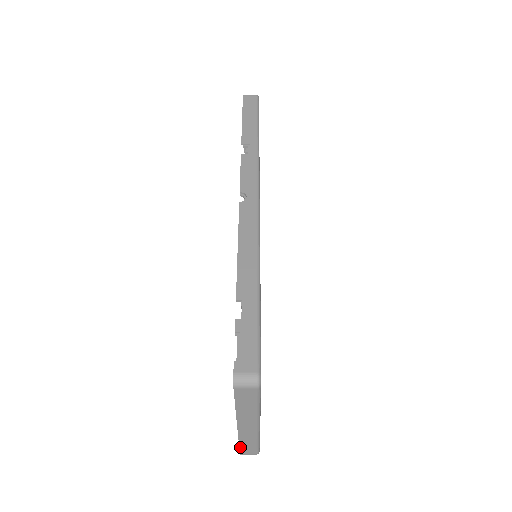
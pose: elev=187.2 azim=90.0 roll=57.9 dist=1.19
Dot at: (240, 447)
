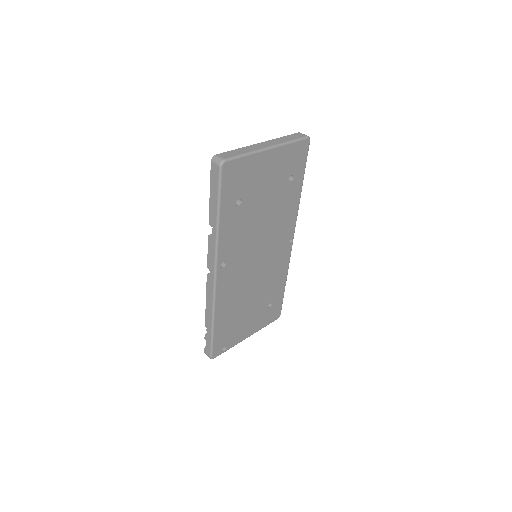
Dot at: occluded
